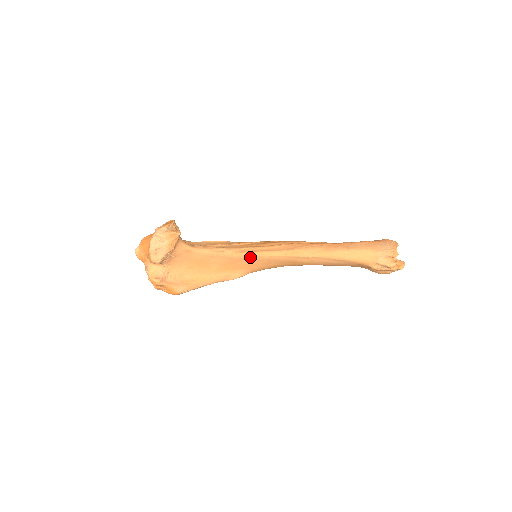
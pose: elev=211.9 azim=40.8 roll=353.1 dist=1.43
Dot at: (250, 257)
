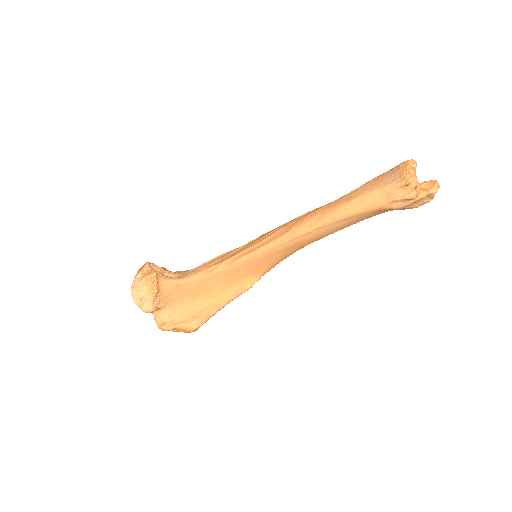
Dot at: (246, 262)
